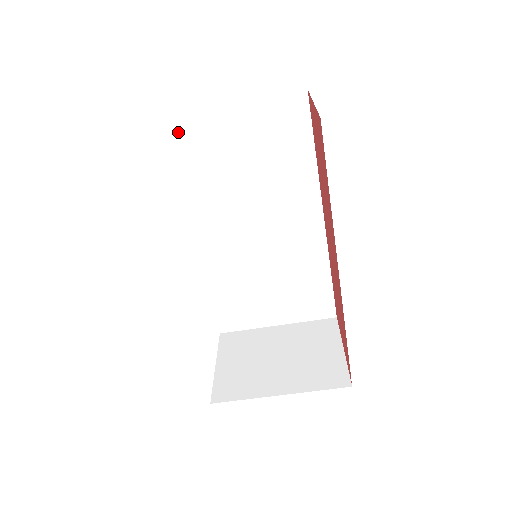
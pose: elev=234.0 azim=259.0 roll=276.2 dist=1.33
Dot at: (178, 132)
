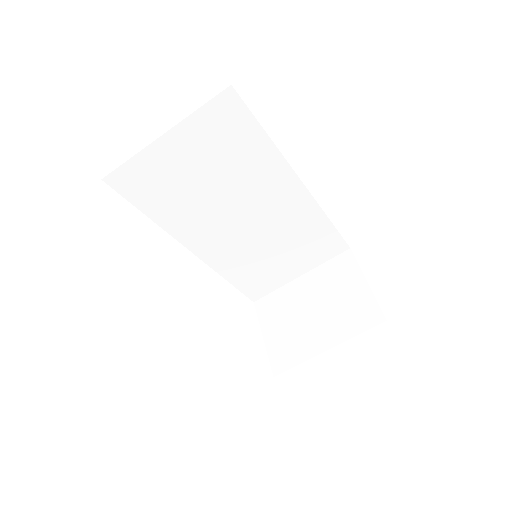
Dot at: (128, 179)
